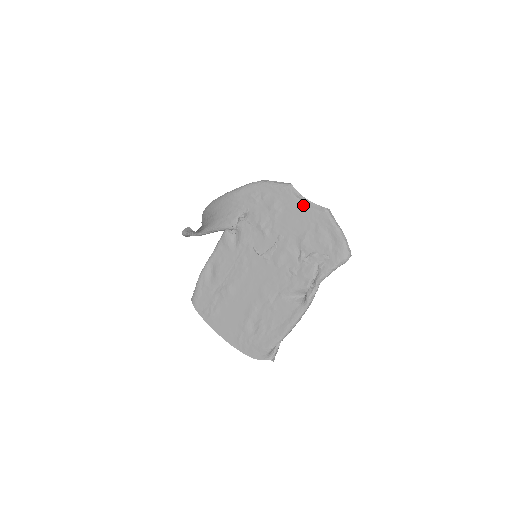
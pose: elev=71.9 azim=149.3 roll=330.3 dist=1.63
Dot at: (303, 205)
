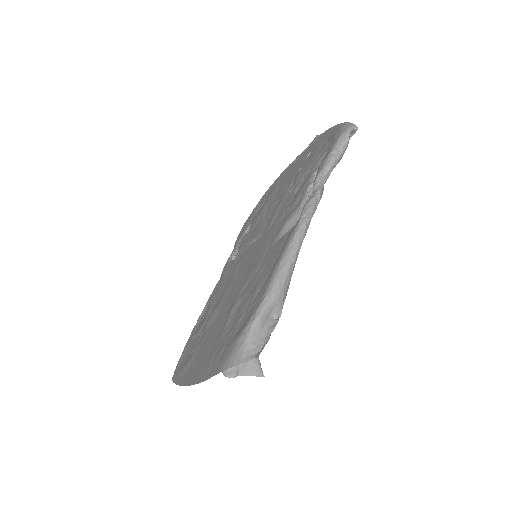
Dot at: (298, 159)
